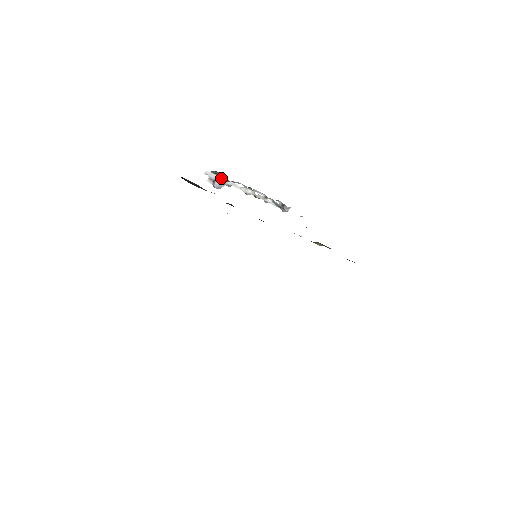
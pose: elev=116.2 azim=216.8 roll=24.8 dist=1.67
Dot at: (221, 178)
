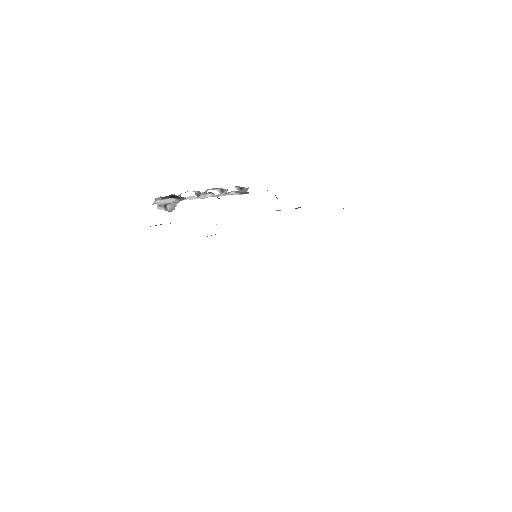
Dot at: (173, 199)
